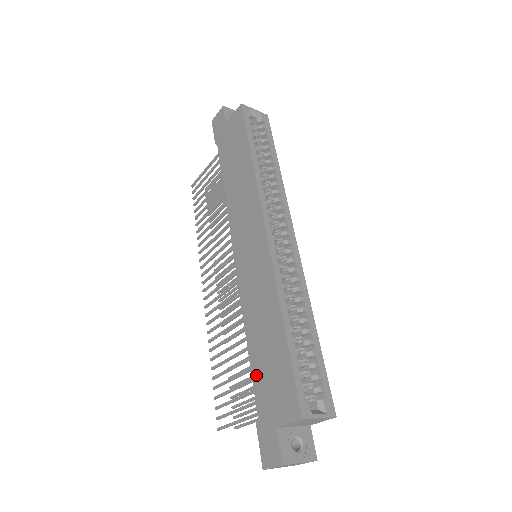
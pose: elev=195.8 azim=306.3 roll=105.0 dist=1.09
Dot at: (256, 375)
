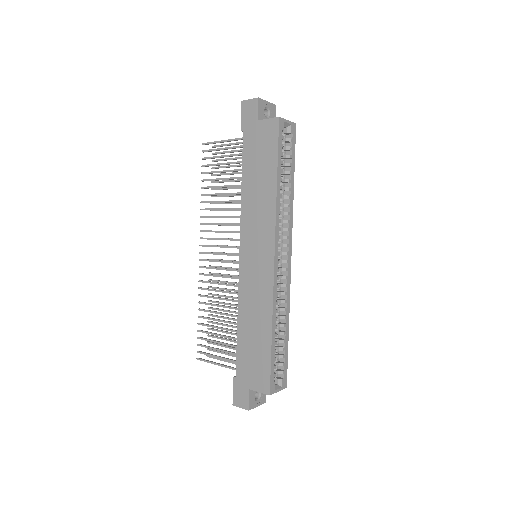
Dot at: (241, 350)
